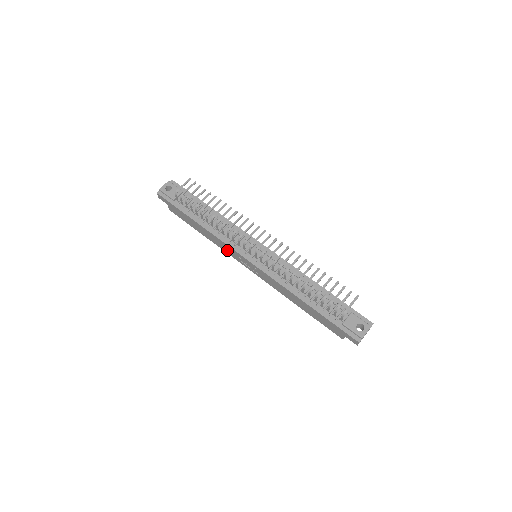
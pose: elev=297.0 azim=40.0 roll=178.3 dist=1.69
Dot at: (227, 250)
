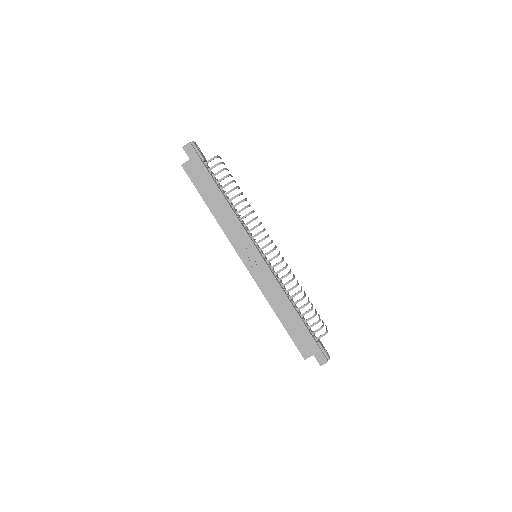
Dot at: (234, 235)
